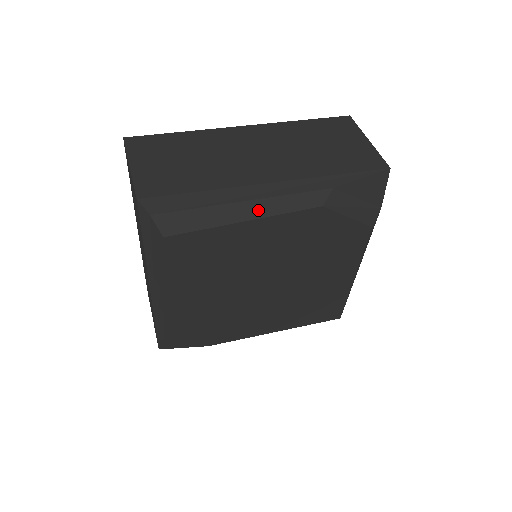
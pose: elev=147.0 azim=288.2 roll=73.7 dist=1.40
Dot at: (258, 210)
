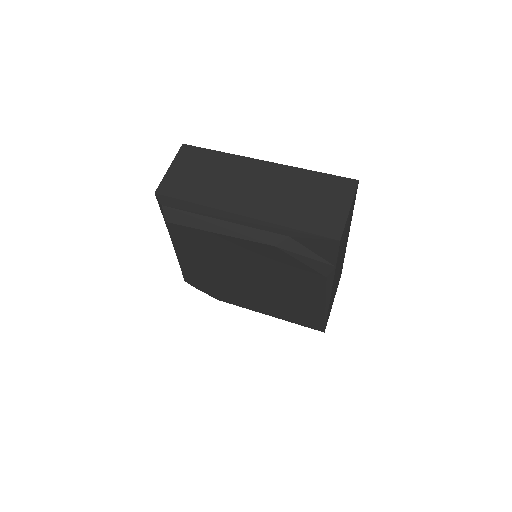
Dot at: (228, 230)
